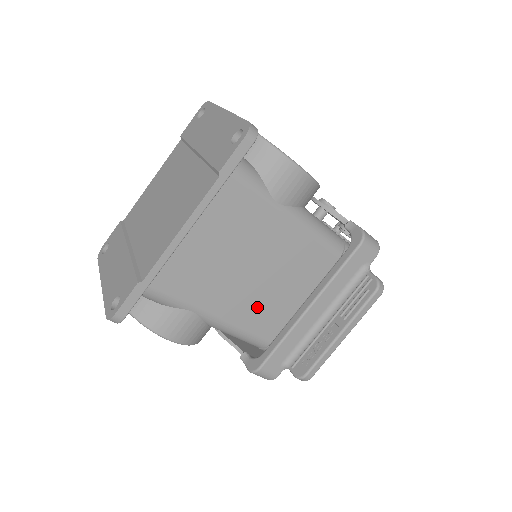
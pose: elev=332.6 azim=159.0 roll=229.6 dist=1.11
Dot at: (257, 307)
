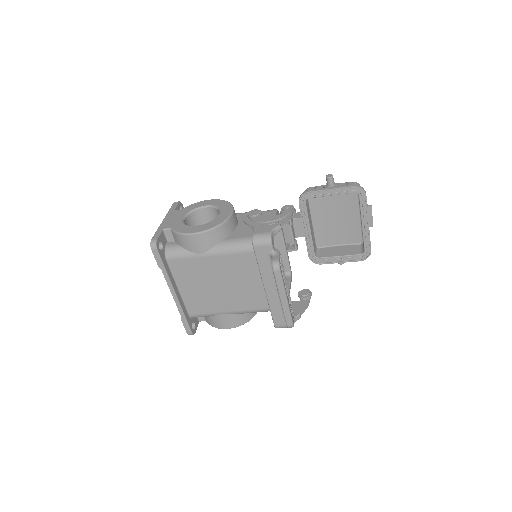
Dot at: (248, 297)
